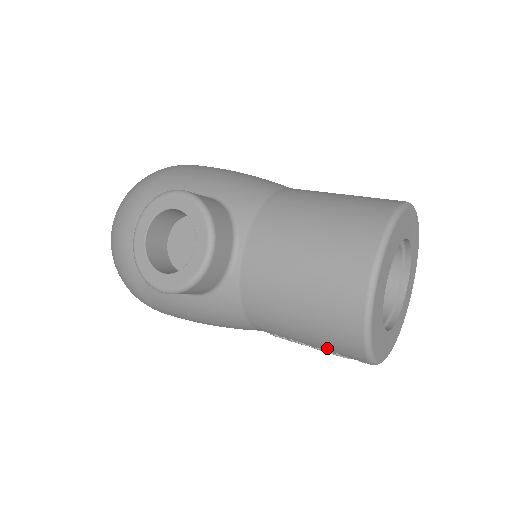
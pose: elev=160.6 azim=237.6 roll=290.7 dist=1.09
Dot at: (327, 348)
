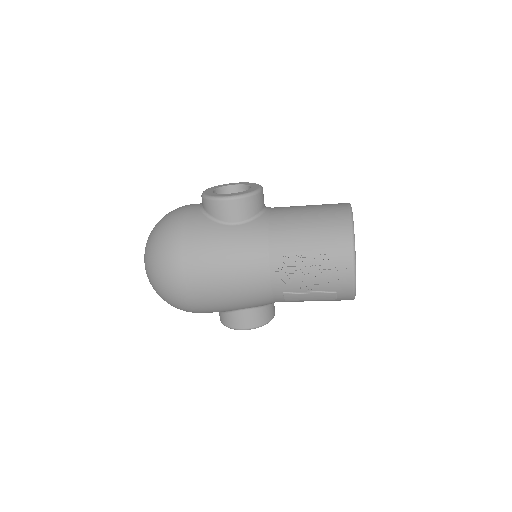
Dot at: (325, 248)
